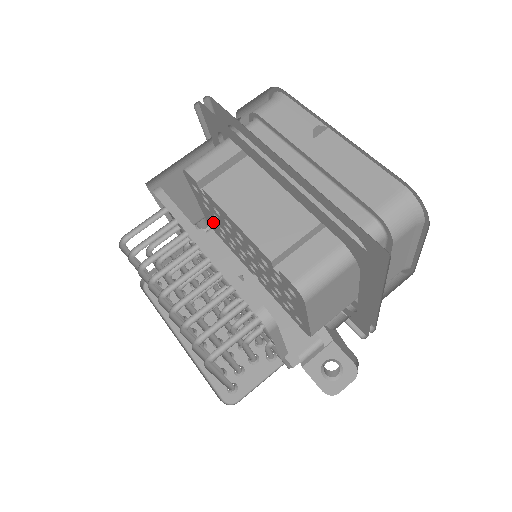
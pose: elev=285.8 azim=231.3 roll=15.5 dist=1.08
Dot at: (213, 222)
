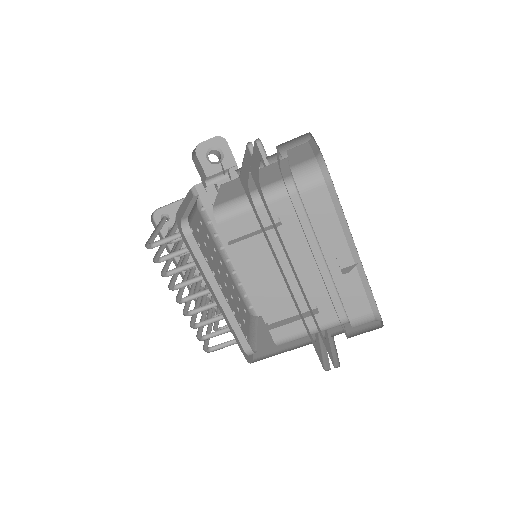
Dot at: occluded
